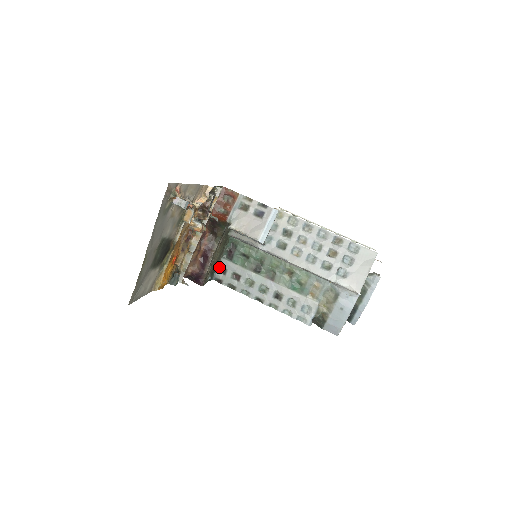
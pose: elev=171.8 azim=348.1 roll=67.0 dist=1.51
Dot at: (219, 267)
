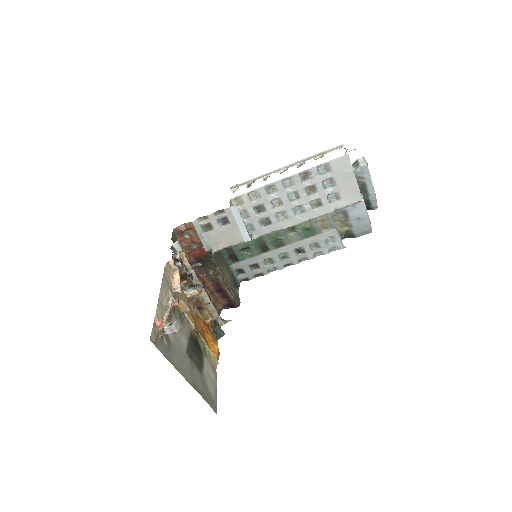
Dot at: (235, 272)
